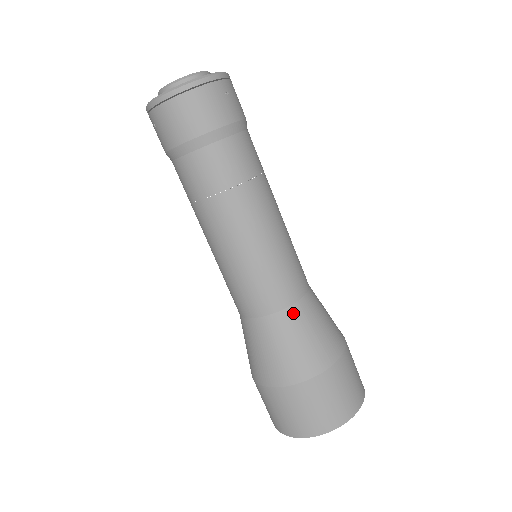
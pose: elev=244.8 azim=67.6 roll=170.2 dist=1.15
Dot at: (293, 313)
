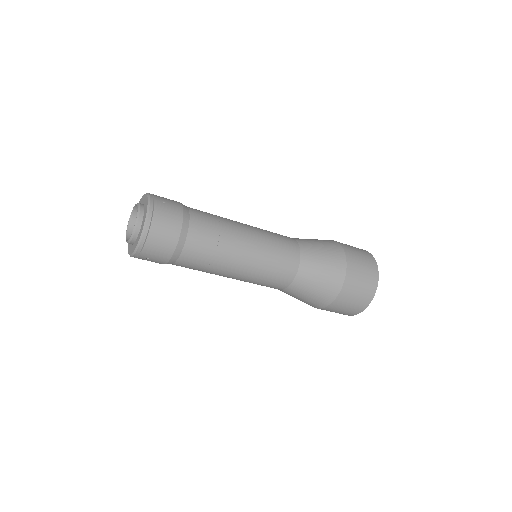
Dot at: (305, 258)
